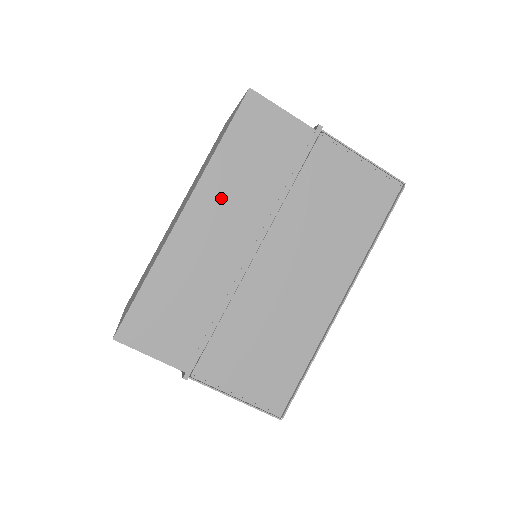
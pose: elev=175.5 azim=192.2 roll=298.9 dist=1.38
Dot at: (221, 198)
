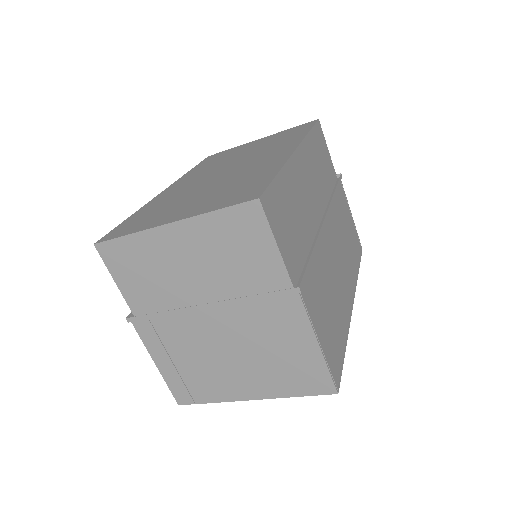
Dot at: (310, 164)
